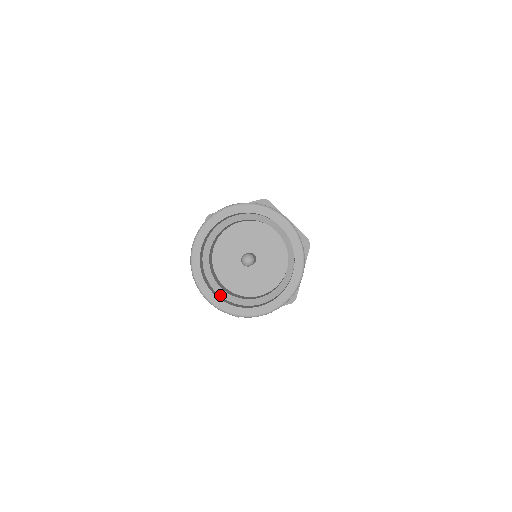
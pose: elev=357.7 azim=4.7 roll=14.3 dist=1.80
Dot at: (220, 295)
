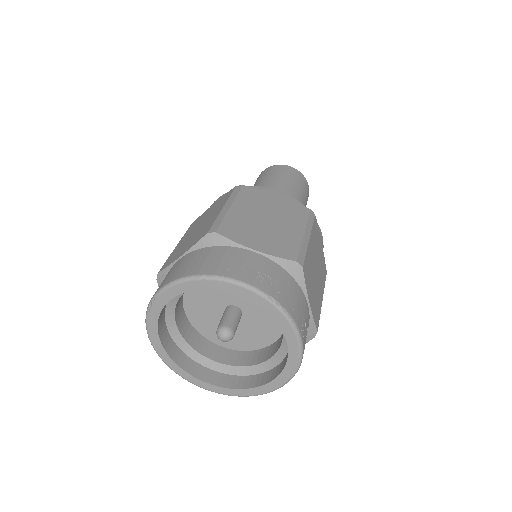
Dot at: (219, 371)
